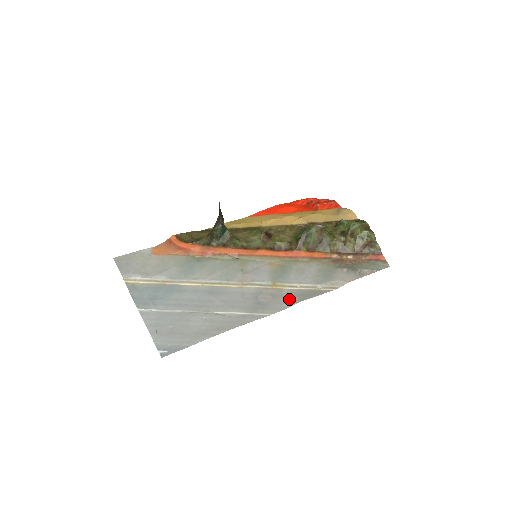
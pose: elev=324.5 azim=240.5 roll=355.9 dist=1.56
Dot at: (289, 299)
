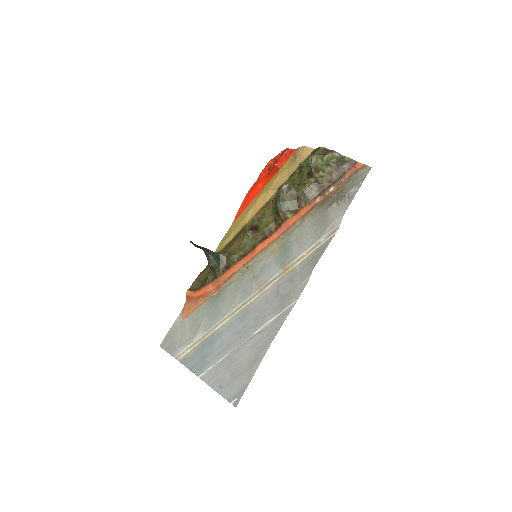
Dot at: (304, 273)
